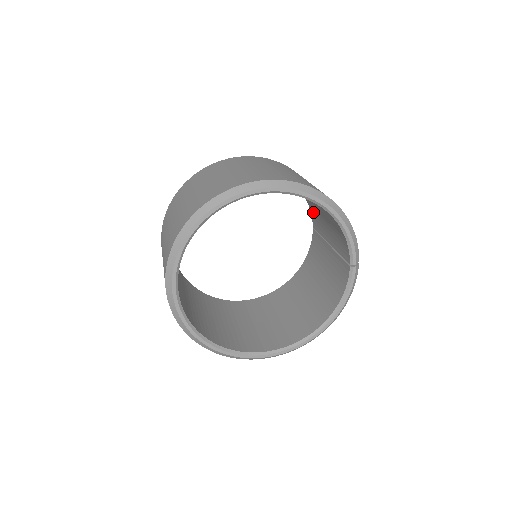
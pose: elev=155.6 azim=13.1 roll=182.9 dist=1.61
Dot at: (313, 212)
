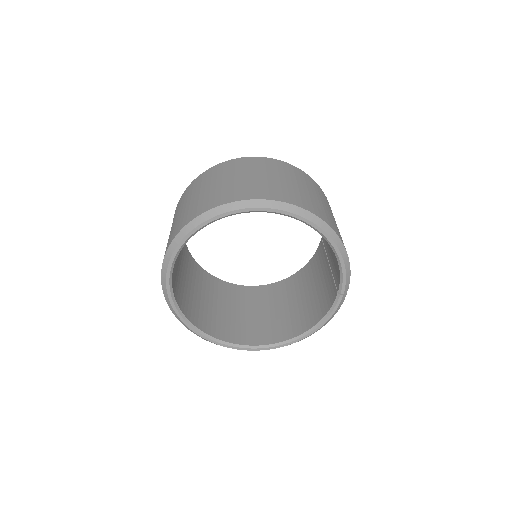
Dot at: occluded
